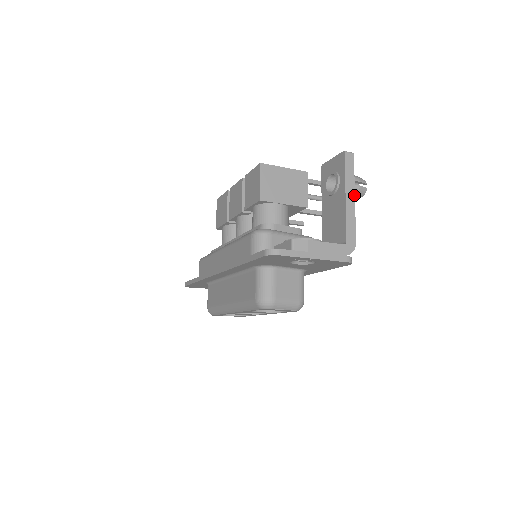
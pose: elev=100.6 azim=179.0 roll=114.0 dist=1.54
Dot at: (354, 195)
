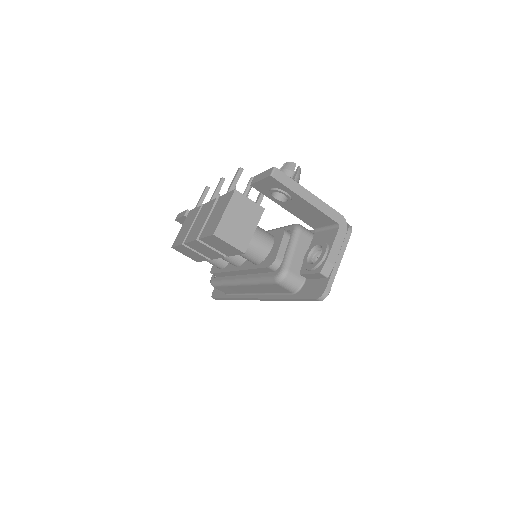
Dot at: (308, 191)
